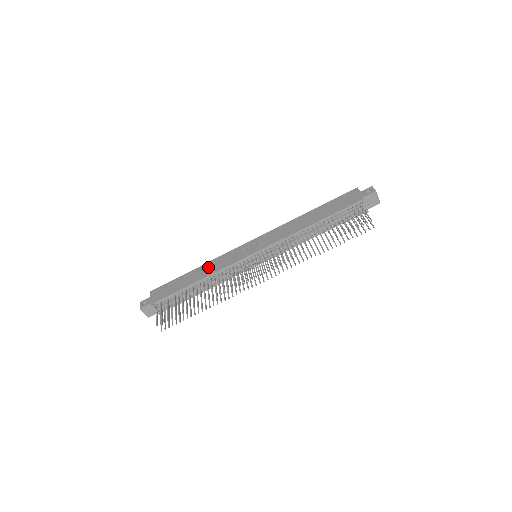
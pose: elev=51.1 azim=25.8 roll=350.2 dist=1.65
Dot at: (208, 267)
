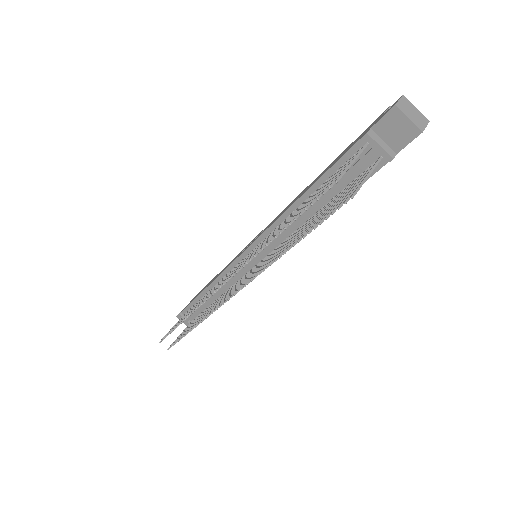
Dot at: (222, 270)
